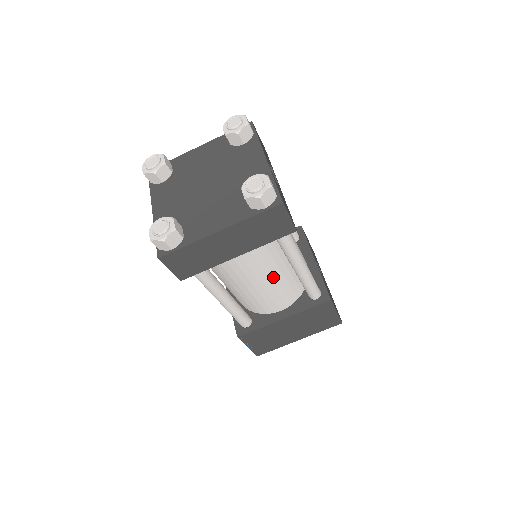
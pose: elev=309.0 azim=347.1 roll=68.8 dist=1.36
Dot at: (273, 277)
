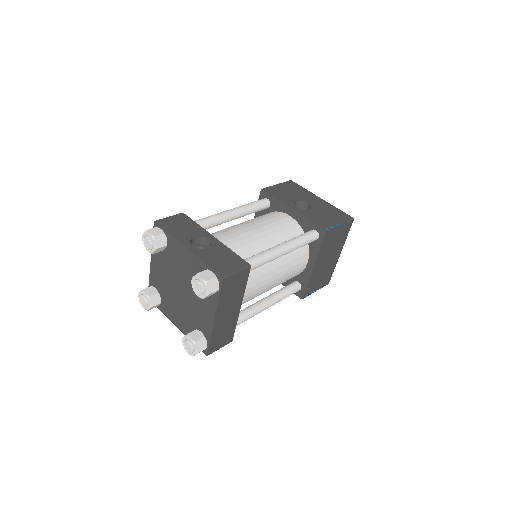
Dot at: (276, 270)
